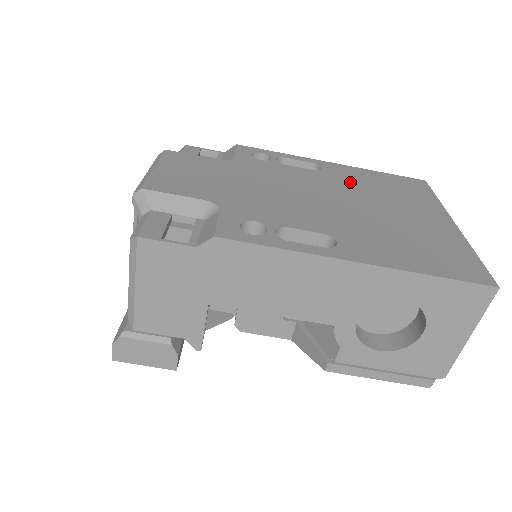
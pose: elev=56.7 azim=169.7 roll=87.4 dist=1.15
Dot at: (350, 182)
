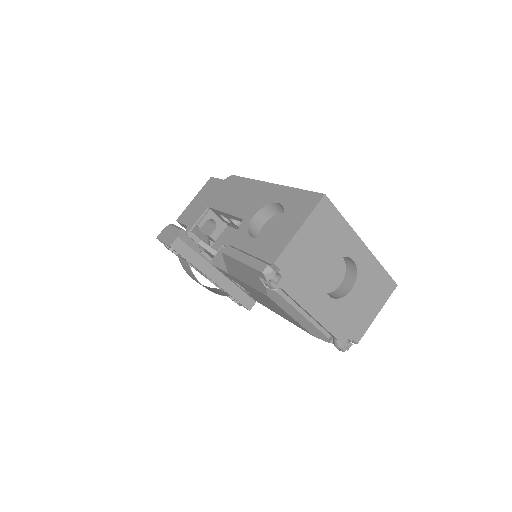
Dot at: occluded
